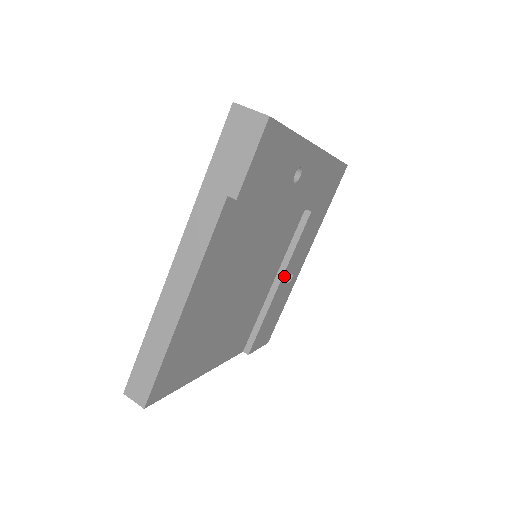
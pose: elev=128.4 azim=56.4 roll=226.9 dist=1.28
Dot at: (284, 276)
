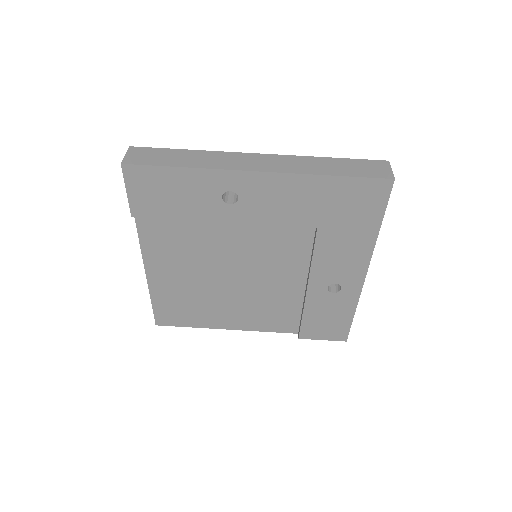
Dot at: (313, 283)
